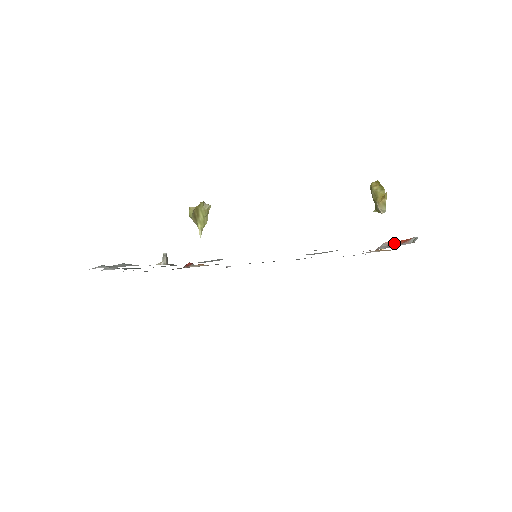
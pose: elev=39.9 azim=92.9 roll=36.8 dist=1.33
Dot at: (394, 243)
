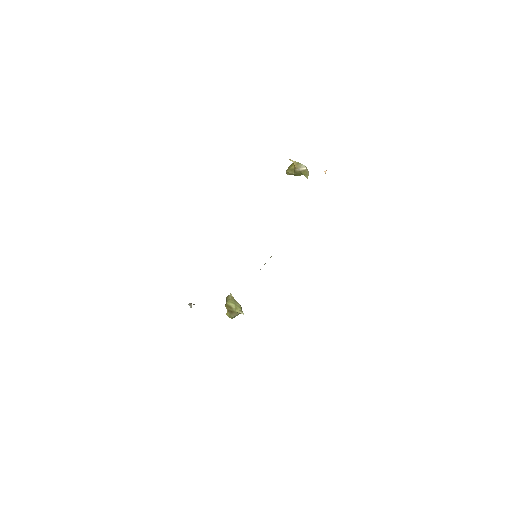
Dot at: occluded
